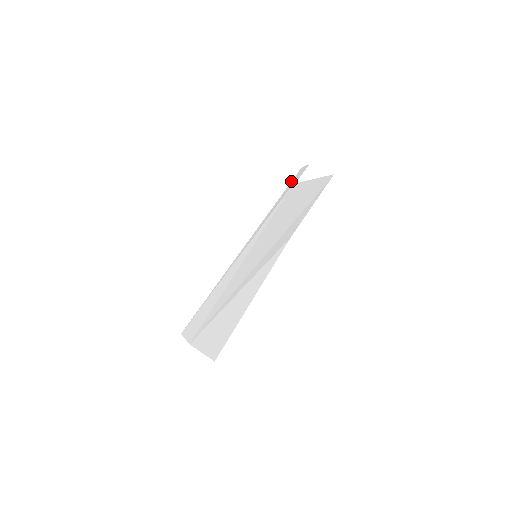
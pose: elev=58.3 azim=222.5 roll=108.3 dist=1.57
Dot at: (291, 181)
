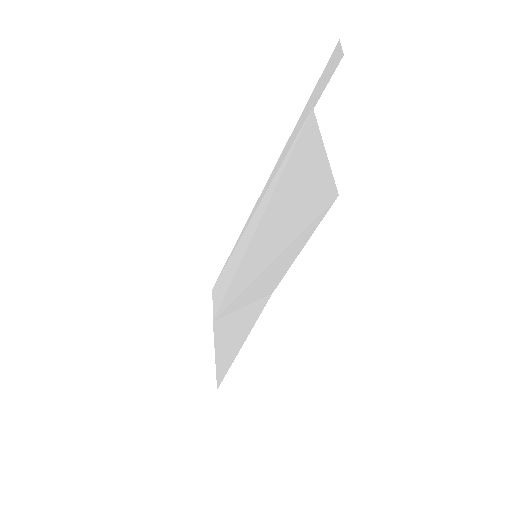
Dot at: occluded
